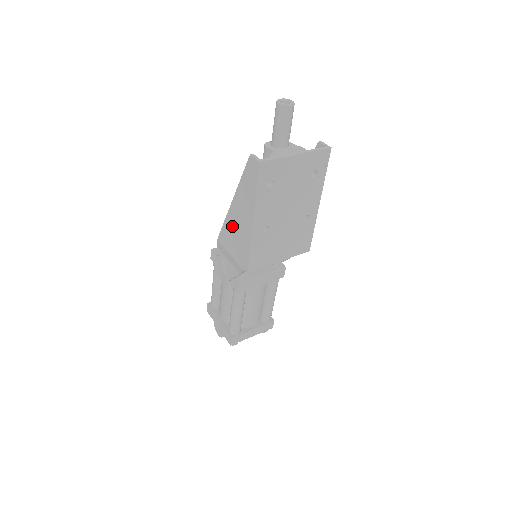
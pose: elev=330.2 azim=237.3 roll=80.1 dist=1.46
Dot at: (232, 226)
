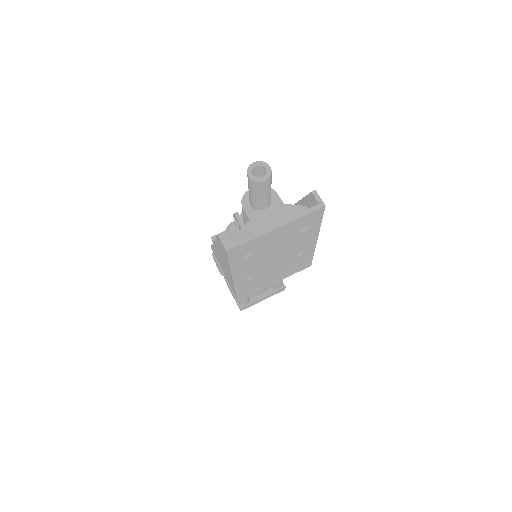
Dot at: (218, 257)
